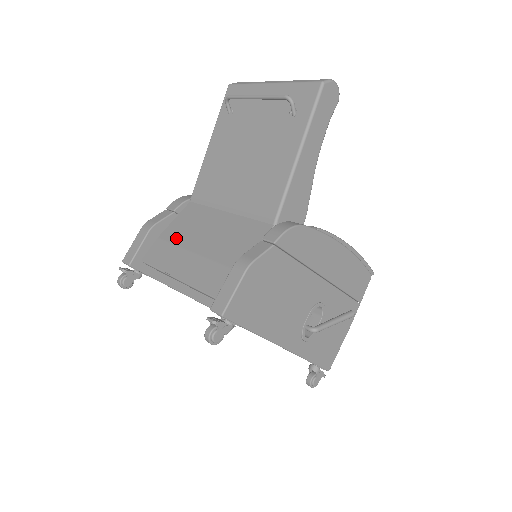
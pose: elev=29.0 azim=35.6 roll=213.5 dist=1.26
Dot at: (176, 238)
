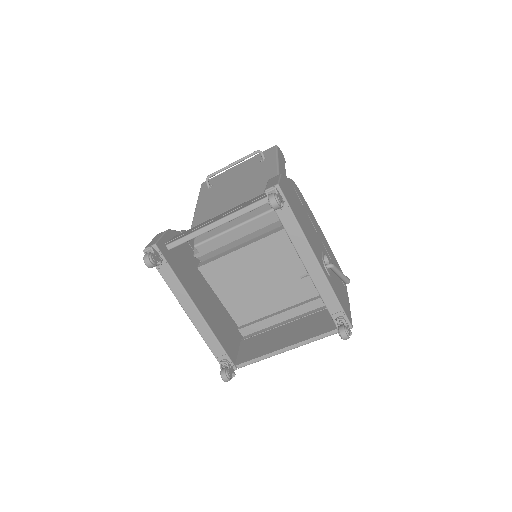
Dot at: occluded
